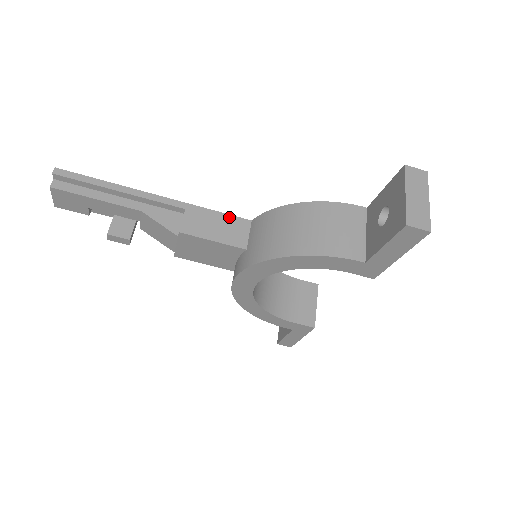
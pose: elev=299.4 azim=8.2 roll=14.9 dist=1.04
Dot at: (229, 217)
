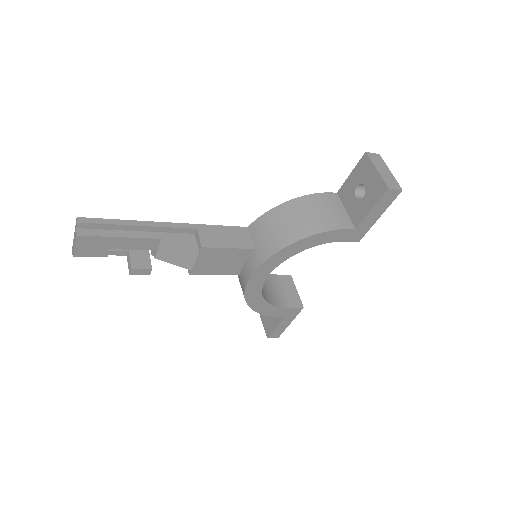
Dot at: (231, 228)
